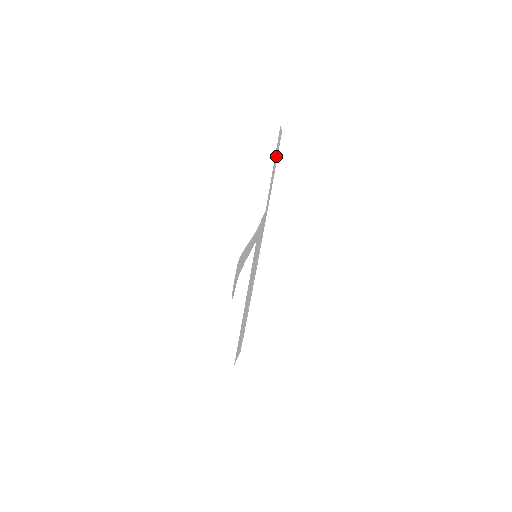
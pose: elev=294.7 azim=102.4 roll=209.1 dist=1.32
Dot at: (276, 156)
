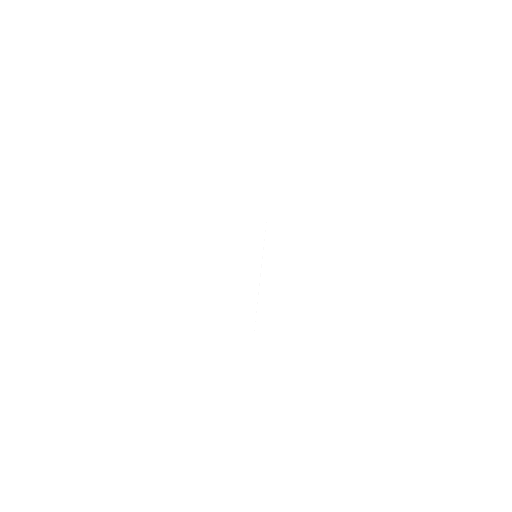
Dot at: occluded
